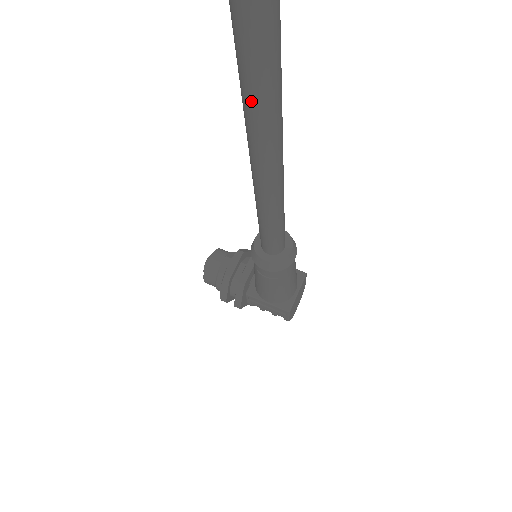
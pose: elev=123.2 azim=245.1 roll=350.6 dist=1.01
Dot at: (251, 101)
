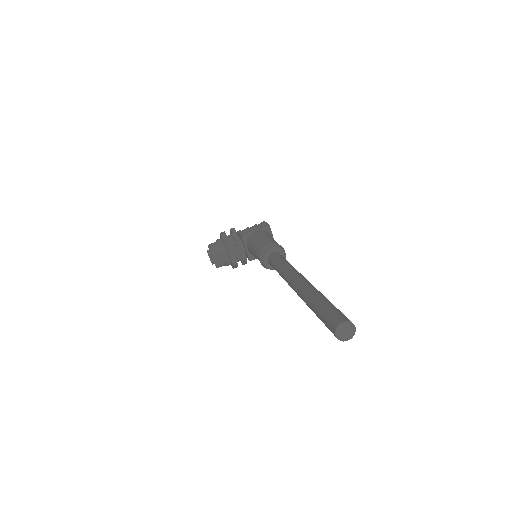
Dot at: occluded
